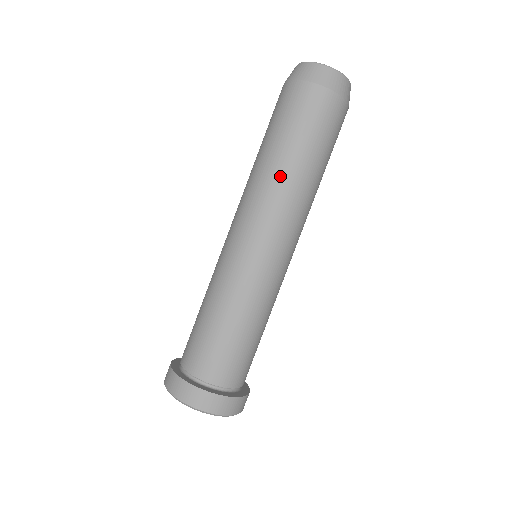
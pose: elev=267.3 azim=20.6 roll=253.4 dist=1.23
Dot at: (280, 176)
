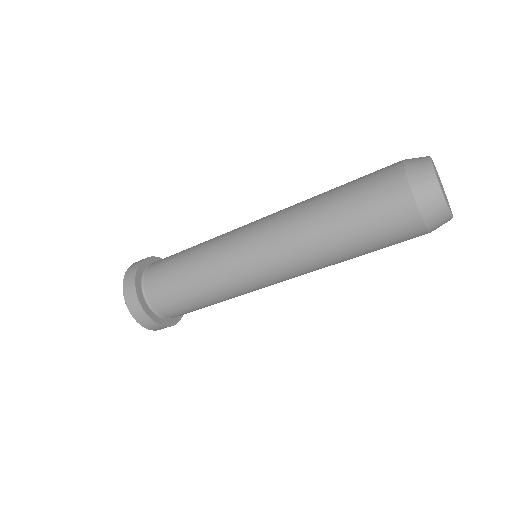
Dot at: (334, 264)
